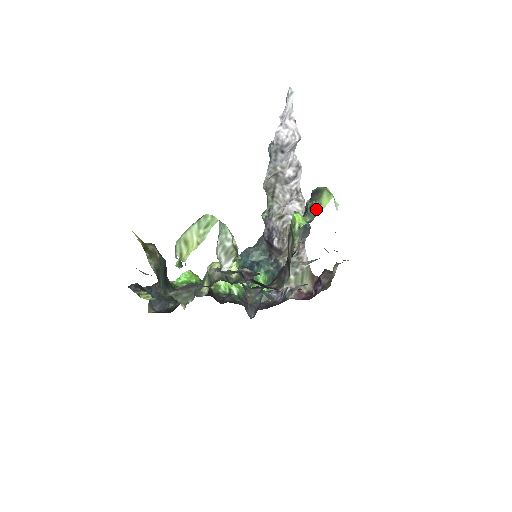
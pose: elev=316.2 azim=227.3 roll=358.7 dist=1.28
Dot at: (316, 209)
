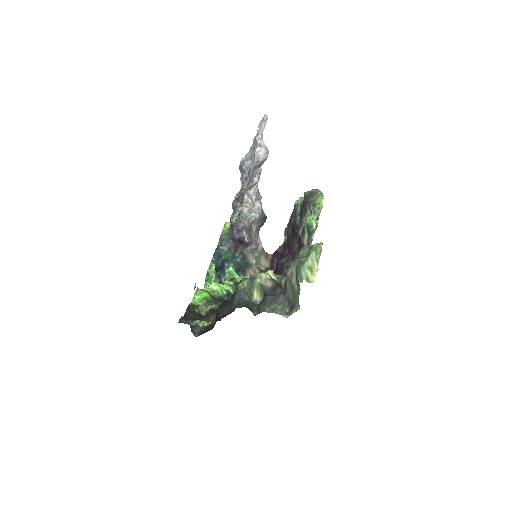
Dot at: (319, 208)
